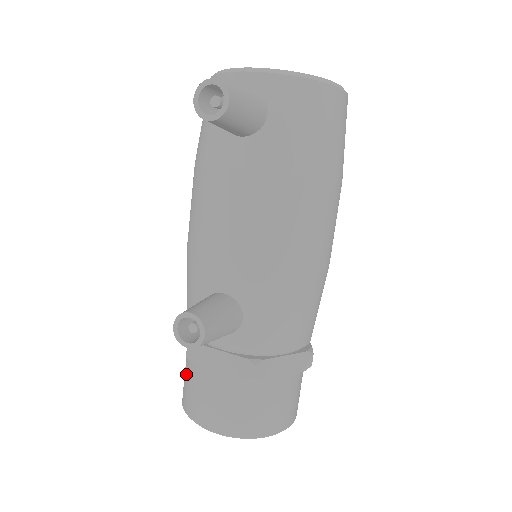
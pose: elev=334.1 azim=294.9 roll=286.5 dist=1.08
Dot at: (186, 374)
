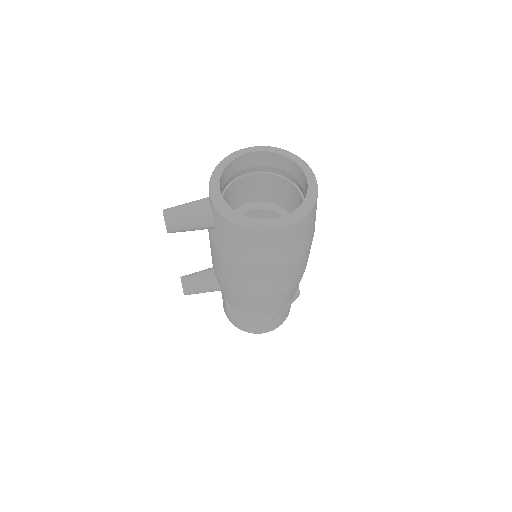
Dot at: occluded
